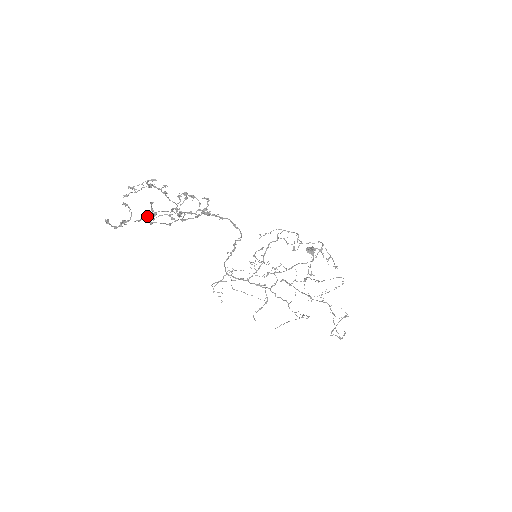
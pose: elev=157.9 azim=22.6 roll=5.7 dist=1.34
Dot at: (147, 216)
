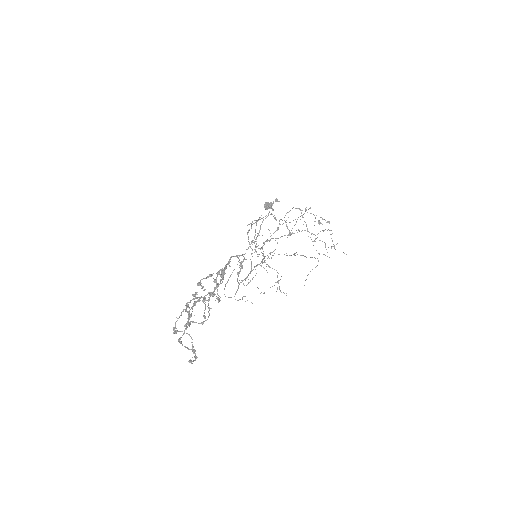
Dot at: occluded
